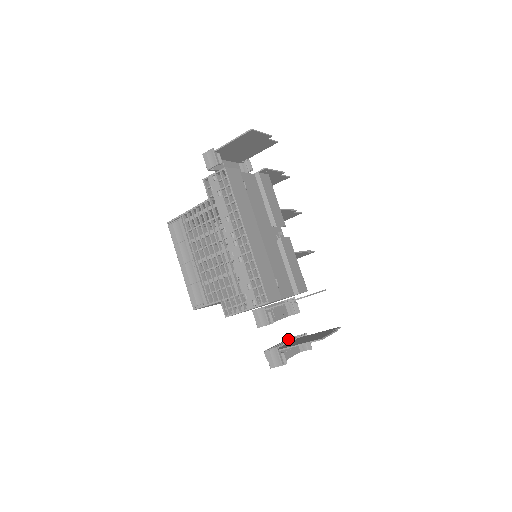
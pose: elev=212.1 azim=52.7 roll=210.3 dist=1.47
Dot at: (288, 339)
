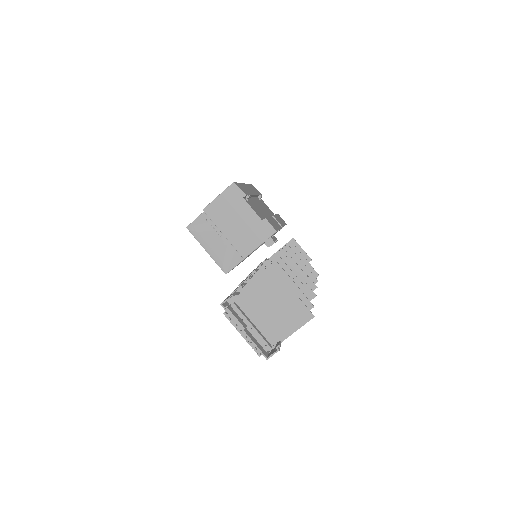
Dot at: occluded
